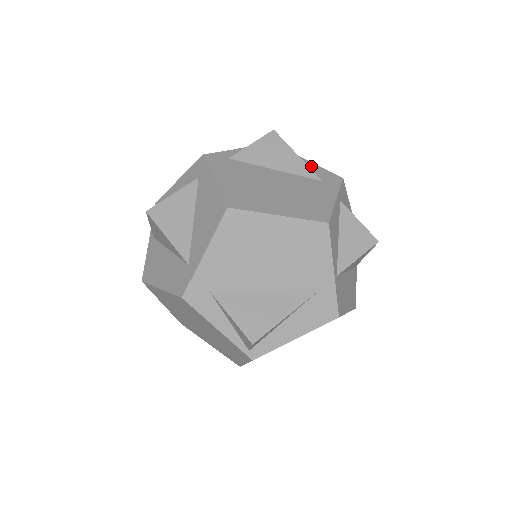
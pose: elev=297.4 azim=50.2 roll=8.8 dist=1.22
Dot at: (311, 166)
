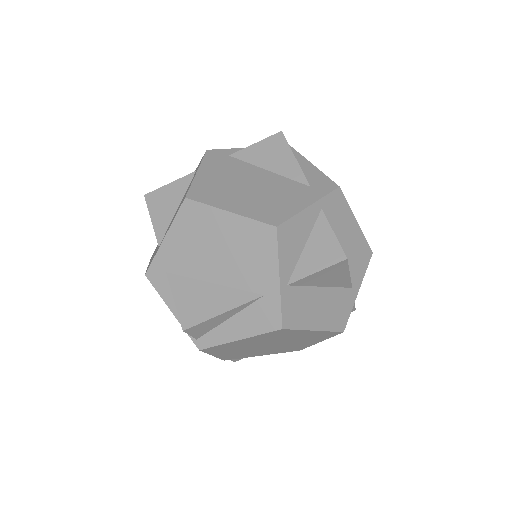
Dot at: (312, 171)
